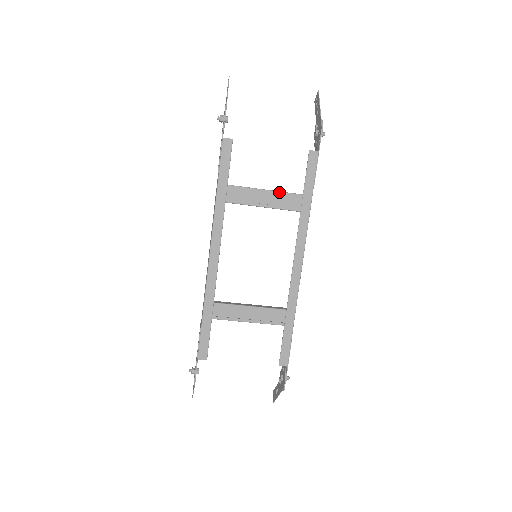
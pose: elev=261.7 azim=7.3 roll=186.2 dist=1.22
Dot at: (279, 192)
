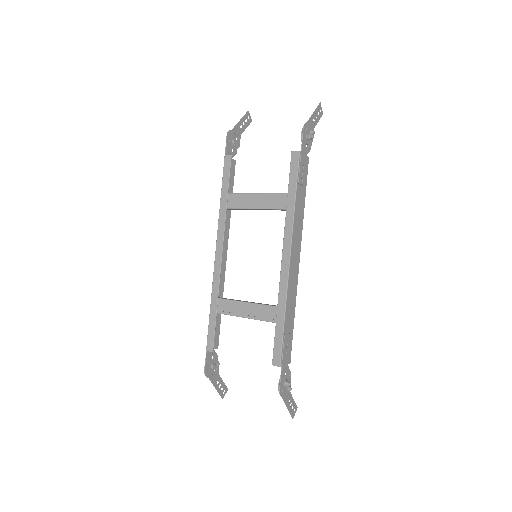
Dot at: (268, 194)
